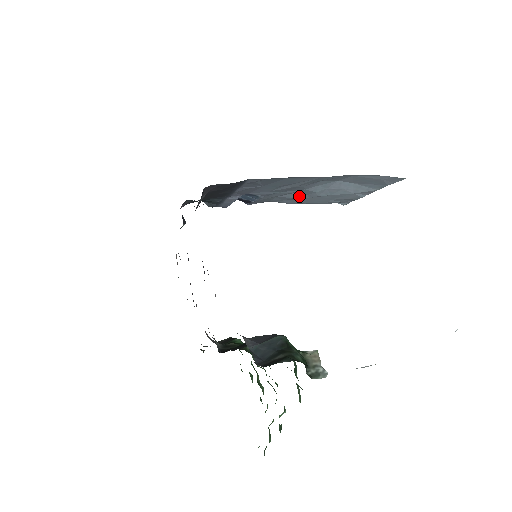
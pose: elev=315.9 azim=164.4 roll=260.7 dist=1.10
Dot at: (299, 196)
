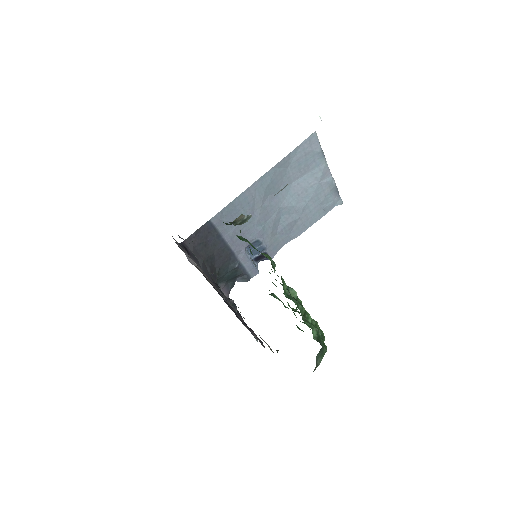
Dot at: (289, 220)
